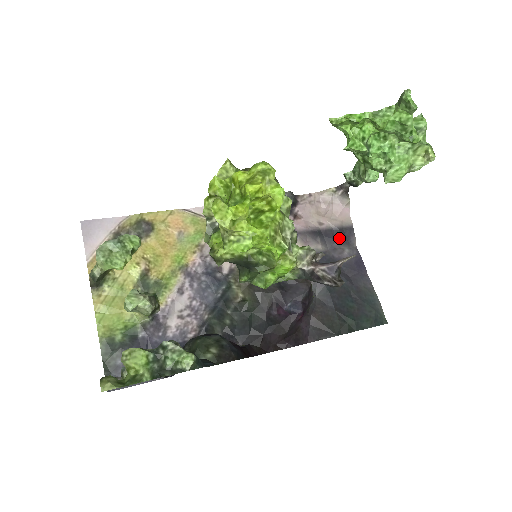
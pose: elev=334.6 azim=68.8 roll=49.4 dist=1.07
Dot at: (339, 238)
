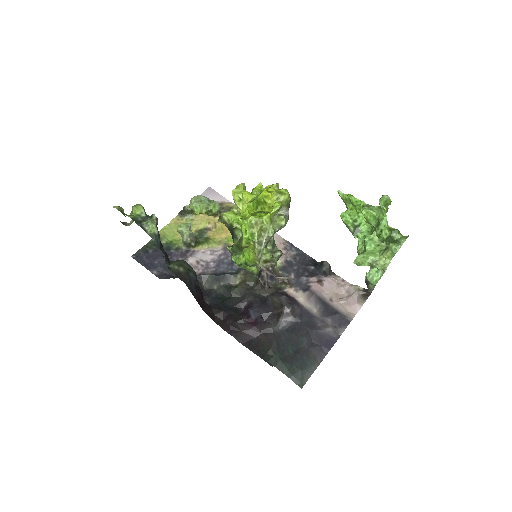
Dot at: (333, 318)
